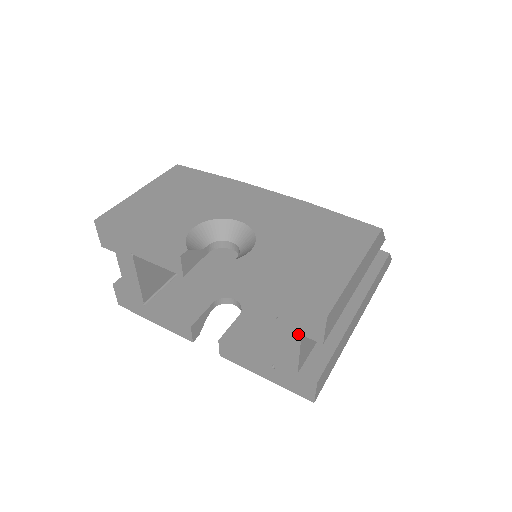
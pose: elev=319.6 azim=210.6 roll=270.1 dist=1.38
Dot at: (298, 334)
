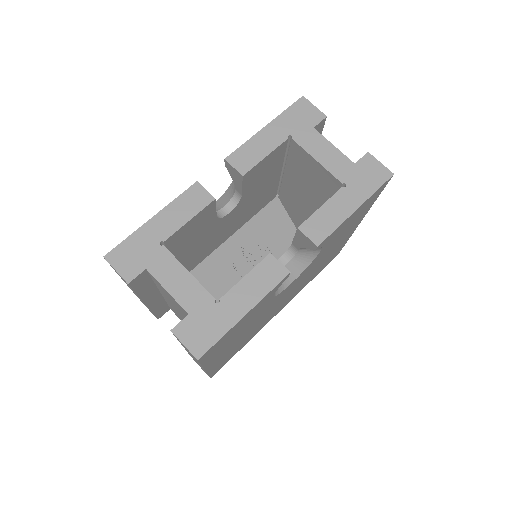
Dot at: (312, 130)
